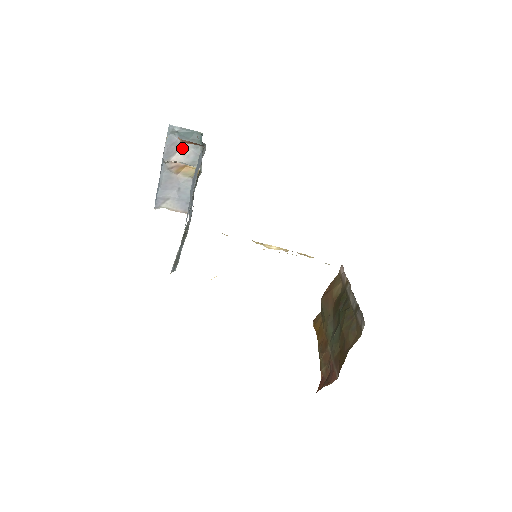
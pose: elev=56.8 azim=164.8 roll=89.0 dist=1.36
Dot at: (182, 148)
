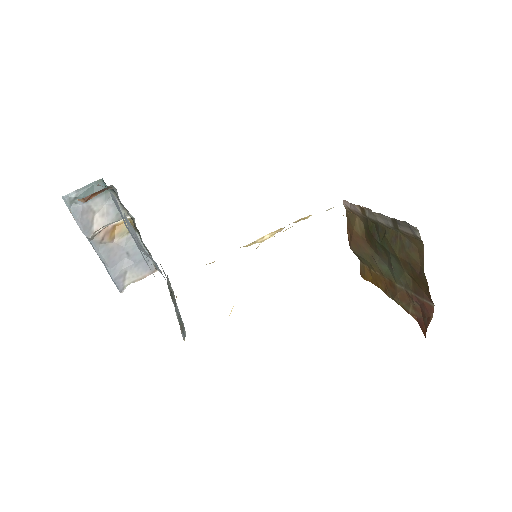
Dot at: (95, 210)
